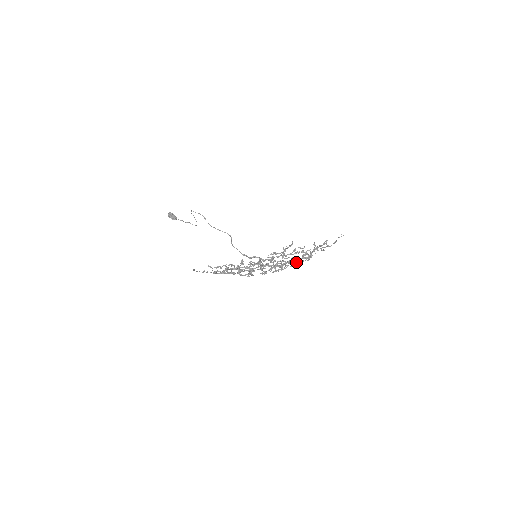
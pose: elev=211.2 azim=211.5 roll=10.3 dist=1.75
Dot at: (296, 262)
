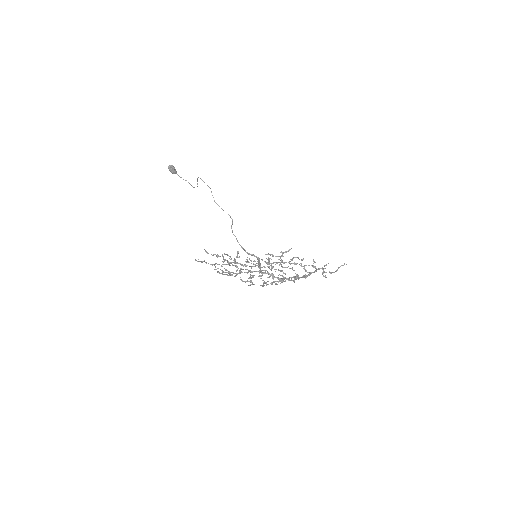
Dot at: occluded
